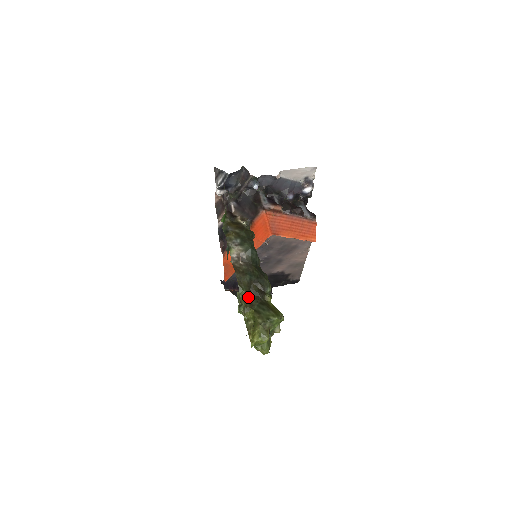
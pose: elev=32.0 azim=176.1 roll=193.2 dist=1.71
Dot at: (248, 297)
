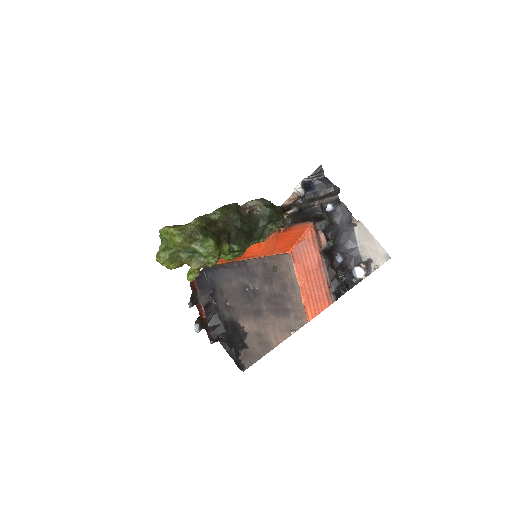
Dot at: (216, 222)
